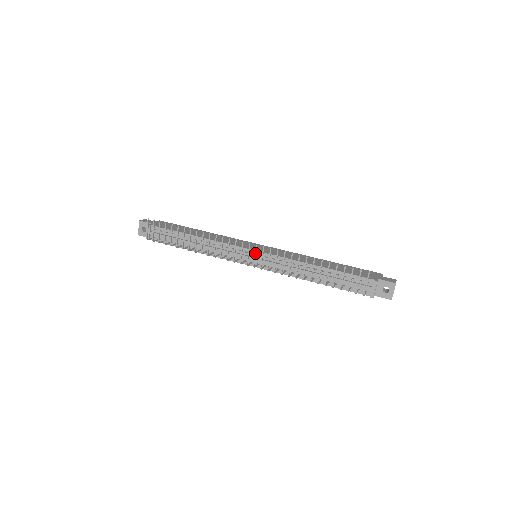
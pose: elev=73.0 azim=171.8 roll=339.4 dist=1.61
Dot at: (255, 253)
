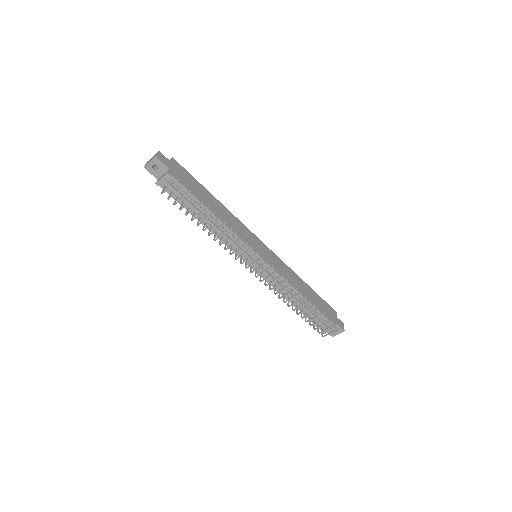
Dot at: (266, 270)
